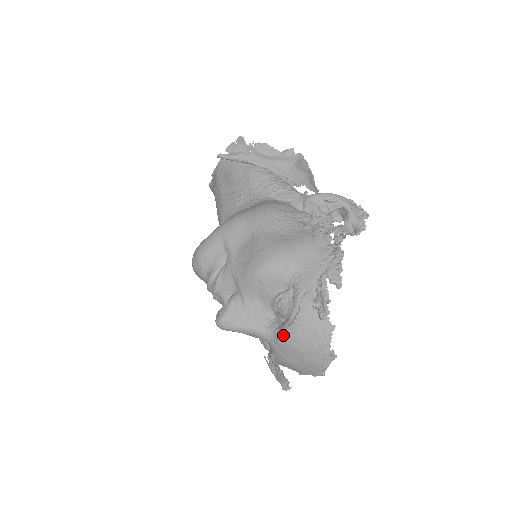
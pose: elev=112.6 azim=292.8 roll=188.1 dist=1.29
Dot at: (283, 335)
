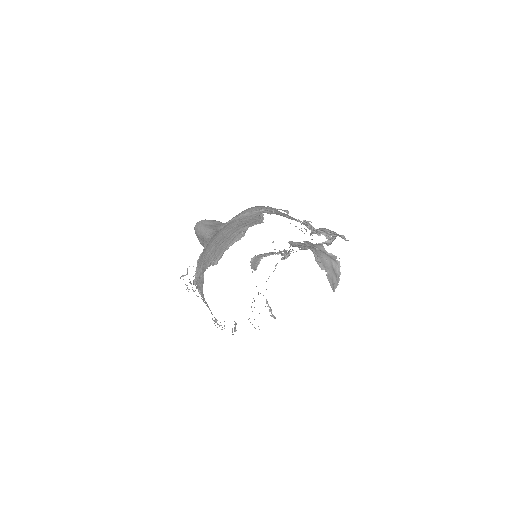
Dot at: (227, 223)
